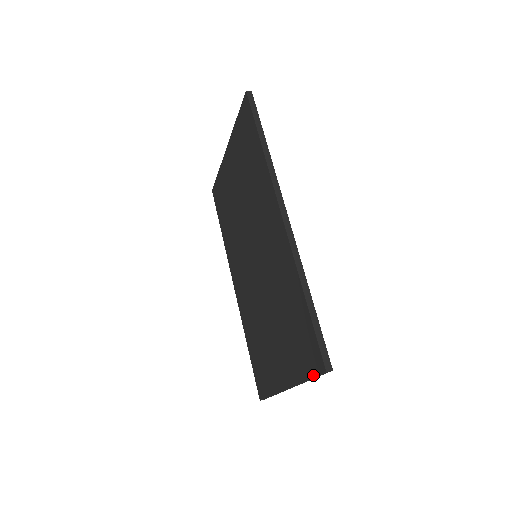
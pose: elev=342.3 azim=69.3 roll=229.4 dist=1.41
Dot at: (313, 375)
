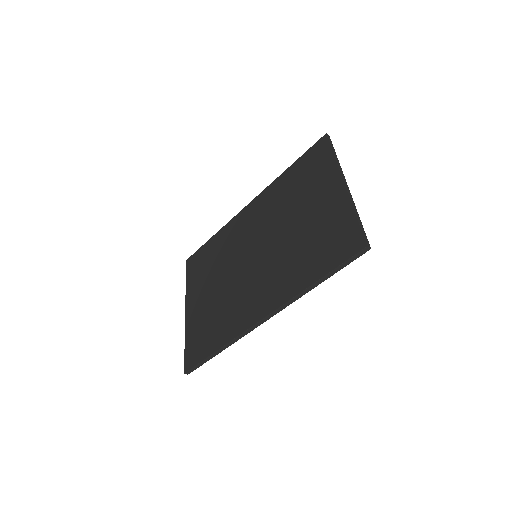
Dot at: (329, 146)
